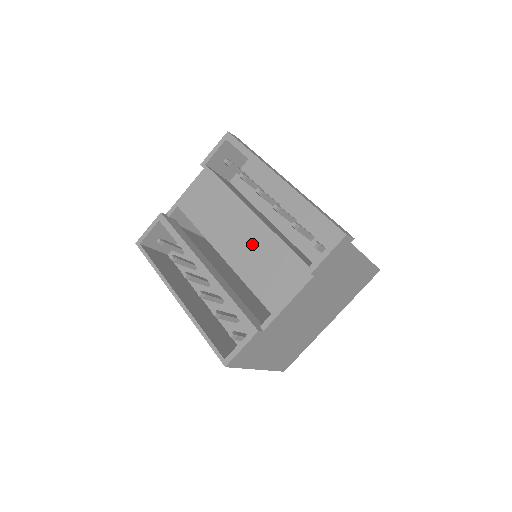
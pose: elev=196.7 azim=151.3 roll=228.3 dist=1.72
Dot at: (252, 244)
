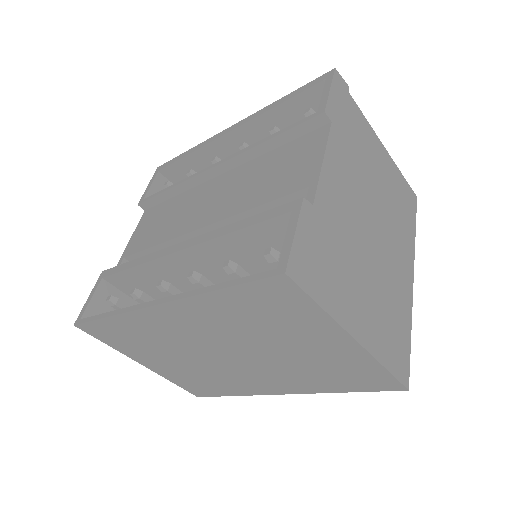
Dot at: (235, 184)
